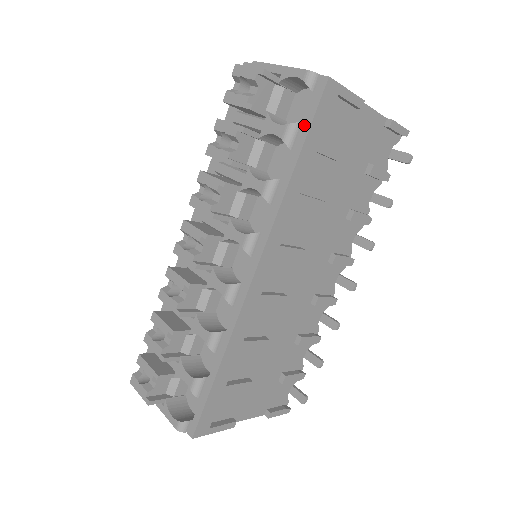
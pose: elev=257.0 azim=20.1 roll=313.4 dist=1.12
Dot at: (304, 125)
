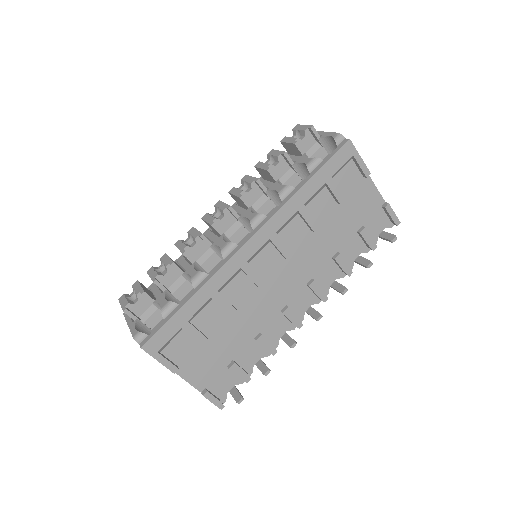
Dot at: (324, 161)
